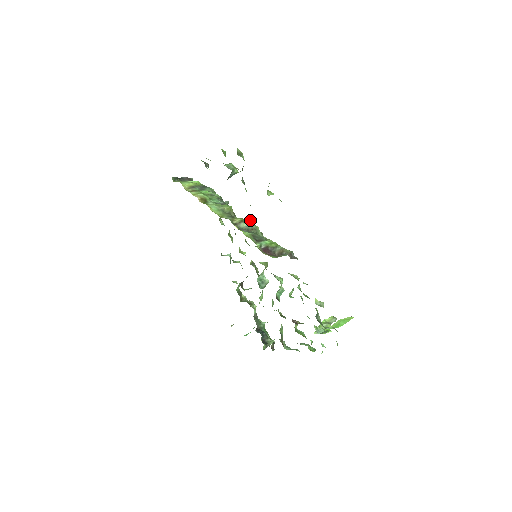
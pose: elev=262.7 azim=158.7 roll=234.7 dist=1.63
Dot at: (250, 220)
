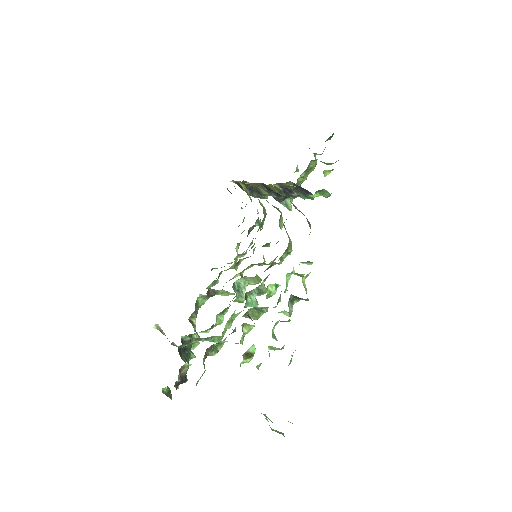
Dot at: (281, 212)
